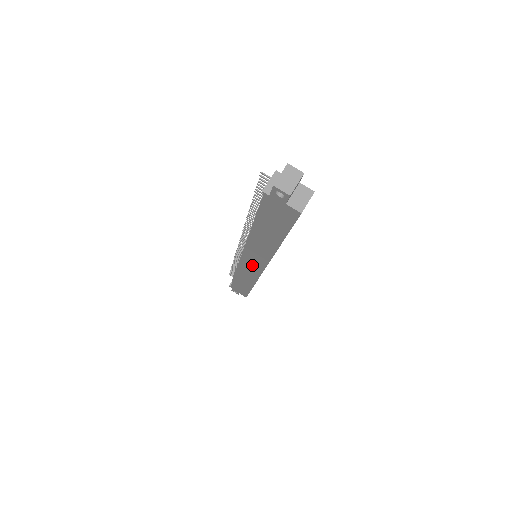
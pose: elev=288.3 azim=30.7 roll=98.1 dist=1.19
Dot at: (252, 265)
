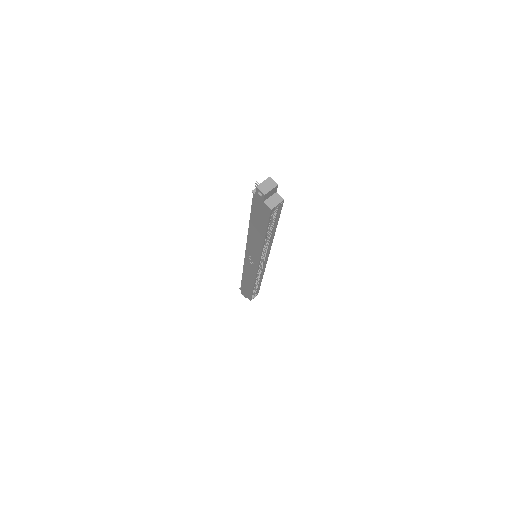
Dot at: (251, 262)
